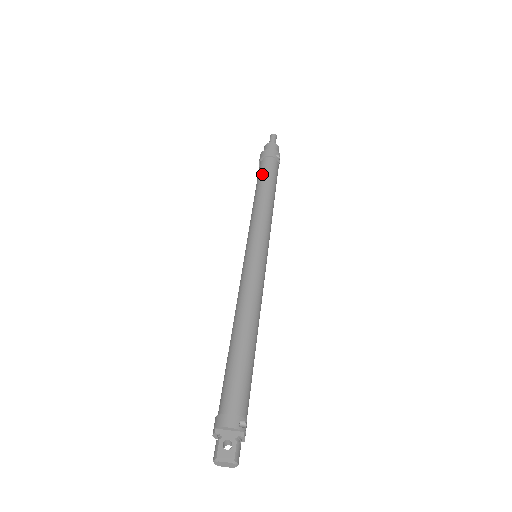
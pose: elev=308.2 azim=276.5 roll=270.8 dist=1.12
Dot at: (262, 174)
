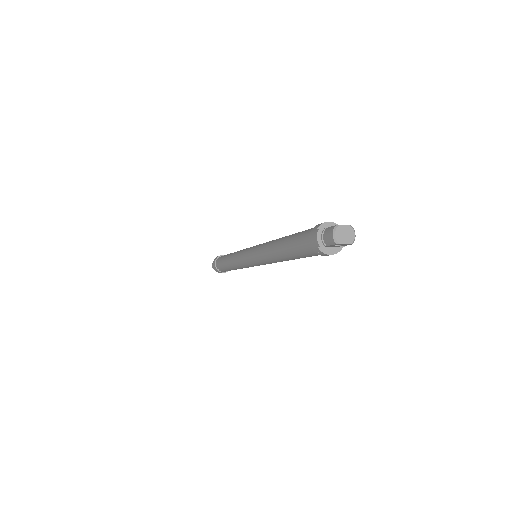
Dot at: (225, 255)
